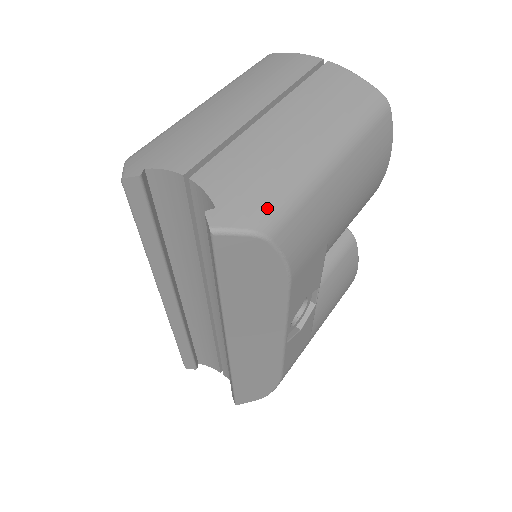
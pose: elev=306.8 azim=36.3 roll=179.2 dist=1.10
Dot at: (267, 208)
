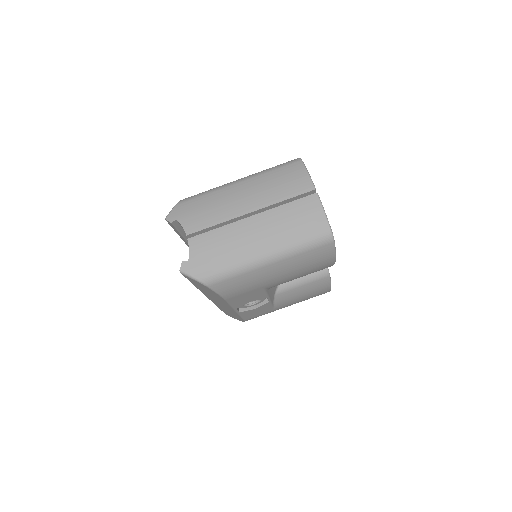
Dot at: (212, 272)
